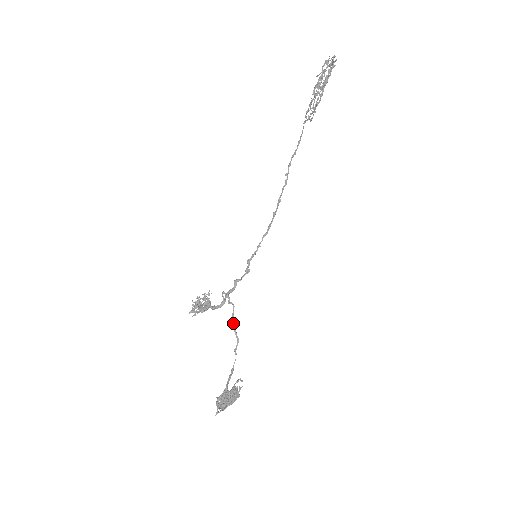
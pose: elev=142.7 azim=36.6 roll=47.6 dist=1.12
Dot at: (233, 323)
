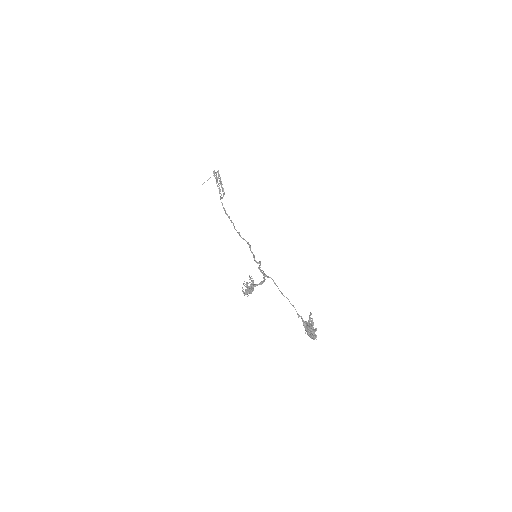
Dot at: (278, 288)
